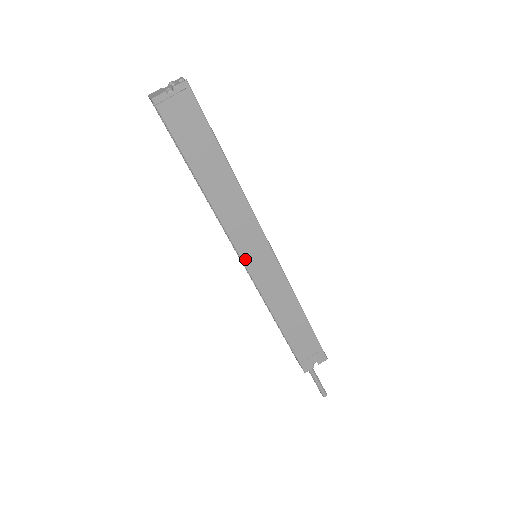
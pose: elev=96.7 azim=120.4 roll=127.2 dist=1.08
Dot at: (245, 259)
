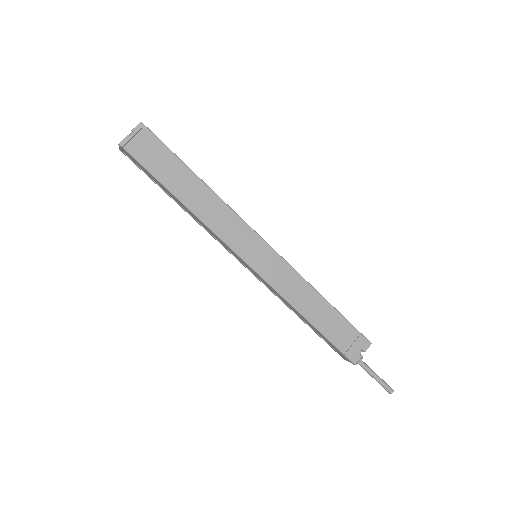
Dot at: (245, 257)
